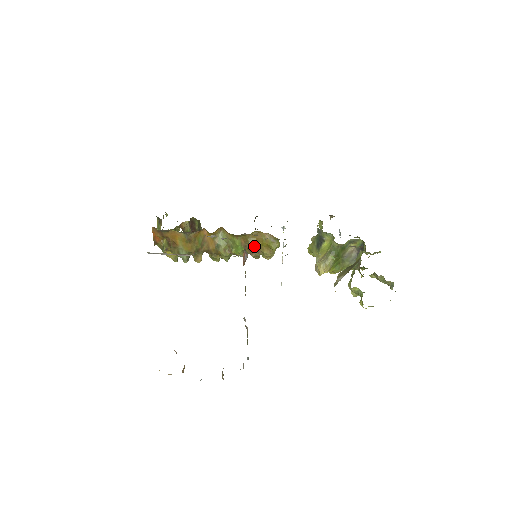
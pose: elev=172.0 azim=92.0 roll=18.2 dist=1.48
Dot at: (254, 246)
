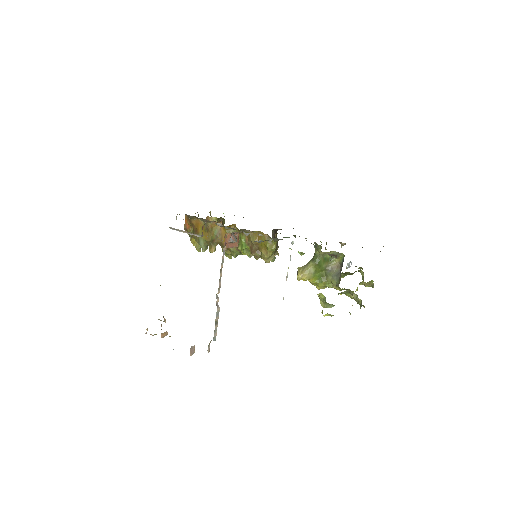
Dot at: (255, 245)
